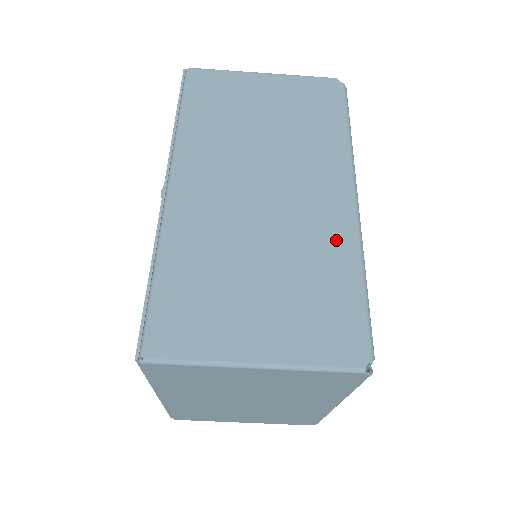
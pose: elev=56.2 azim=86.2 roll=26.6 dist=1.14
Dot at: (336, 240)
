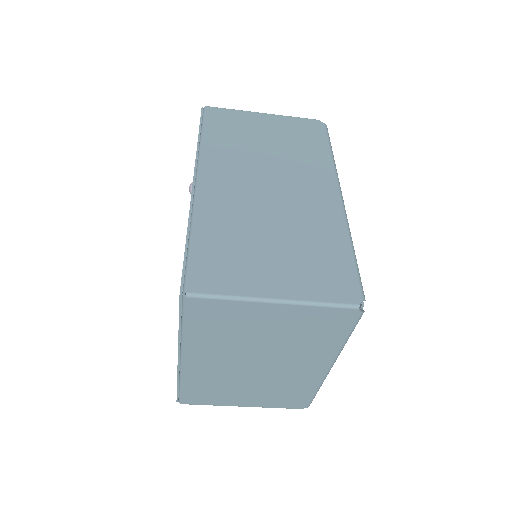
Dot at: (329, 222)
